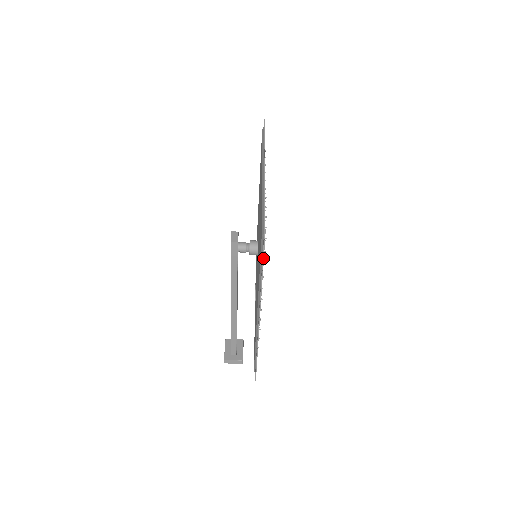
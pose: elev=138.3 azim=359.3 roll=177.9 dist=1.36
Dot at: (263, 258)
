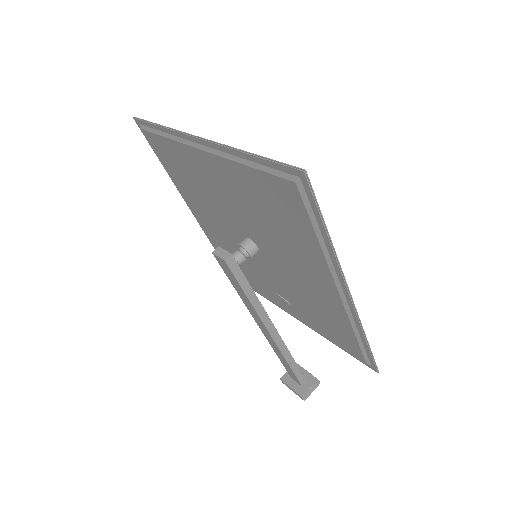
Dot at: (318, 208)
